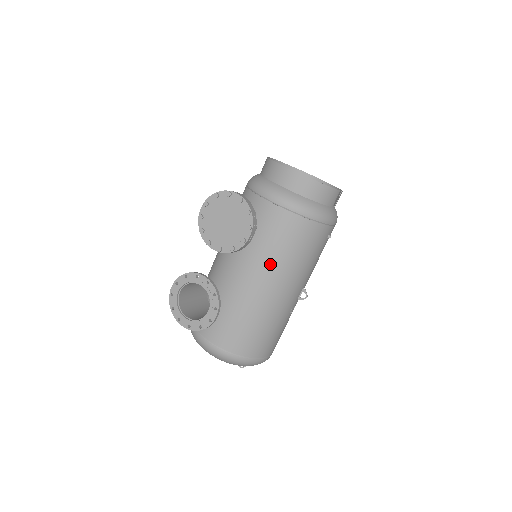
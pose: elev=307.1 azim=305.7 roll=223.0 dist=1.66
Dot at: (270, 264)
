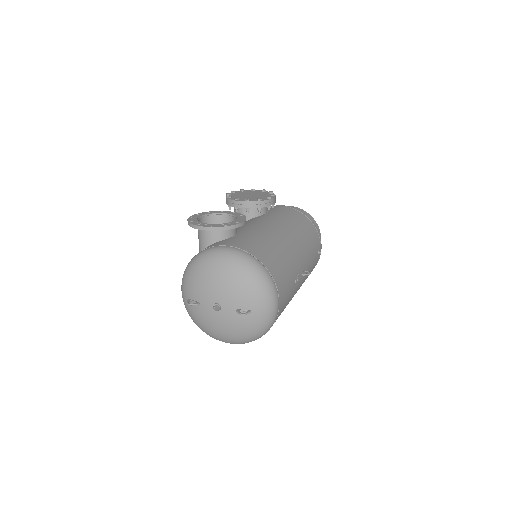
Dot at: (286, 224)
